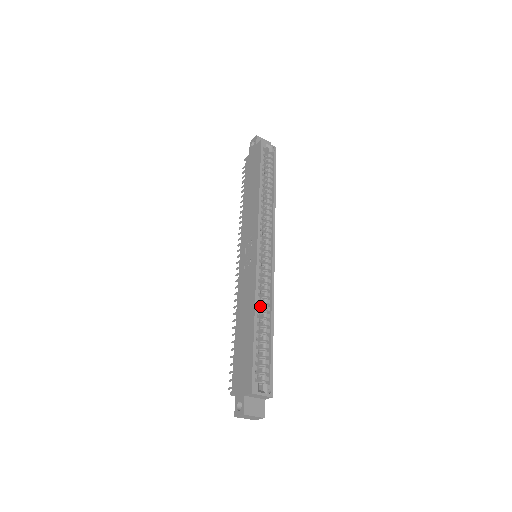
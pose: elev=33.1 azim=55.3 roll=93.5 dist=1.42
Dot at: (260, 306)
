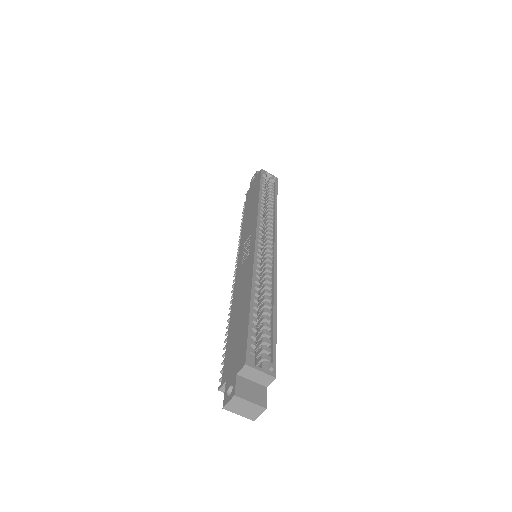
Dot at: occluded
